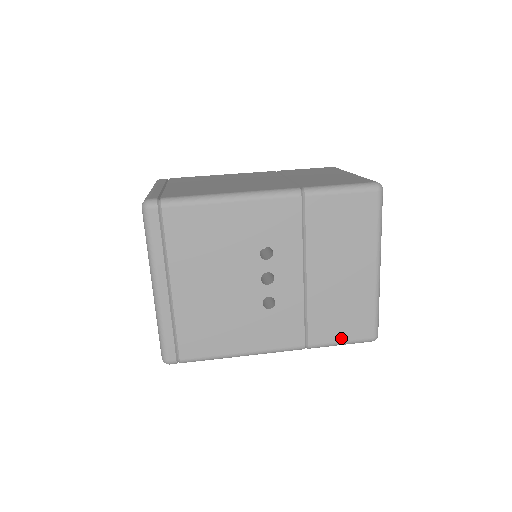
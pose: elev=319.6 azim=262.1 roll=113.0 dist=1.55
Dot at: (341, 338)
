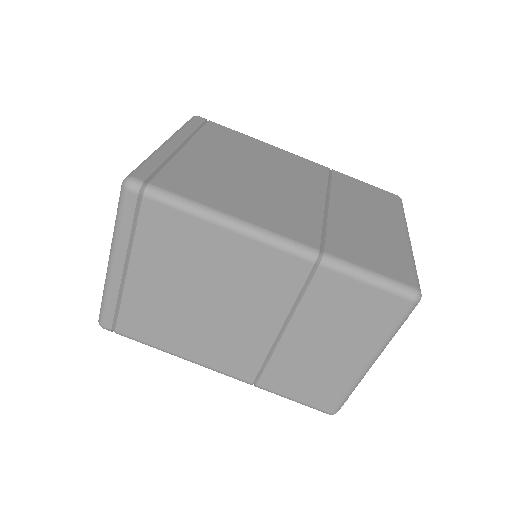
Dot at: occluded
